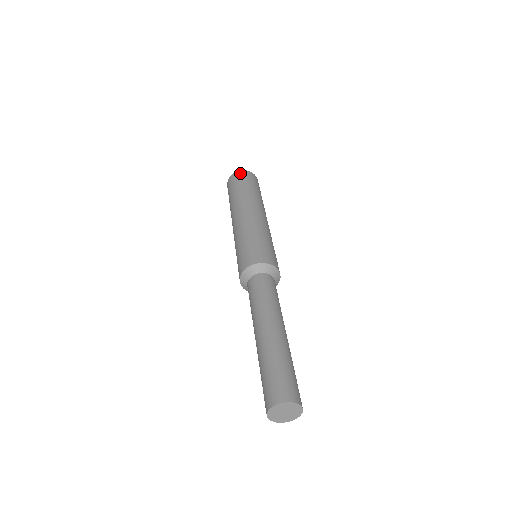
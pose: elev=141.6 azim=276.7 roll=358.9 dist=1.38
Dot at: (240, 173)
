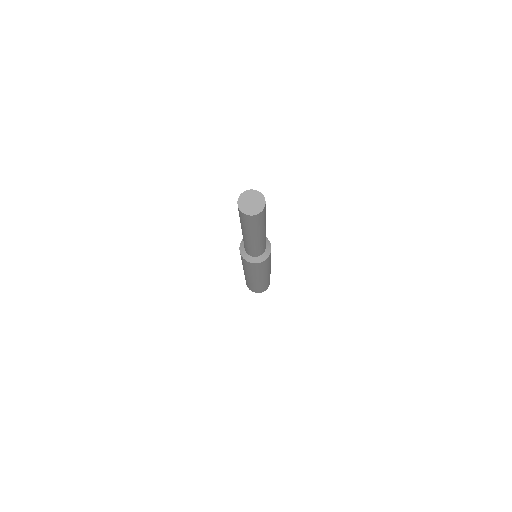
Dot at: occluded
